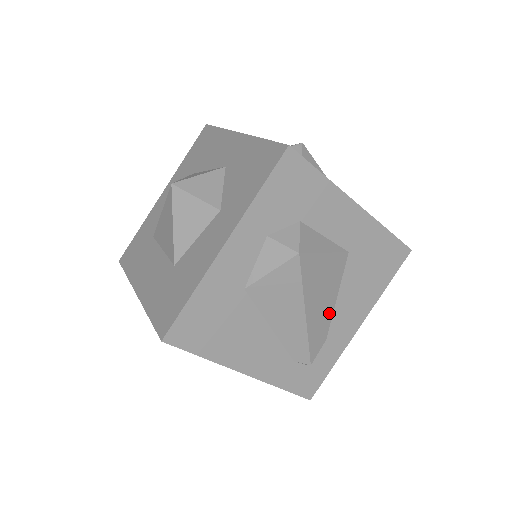
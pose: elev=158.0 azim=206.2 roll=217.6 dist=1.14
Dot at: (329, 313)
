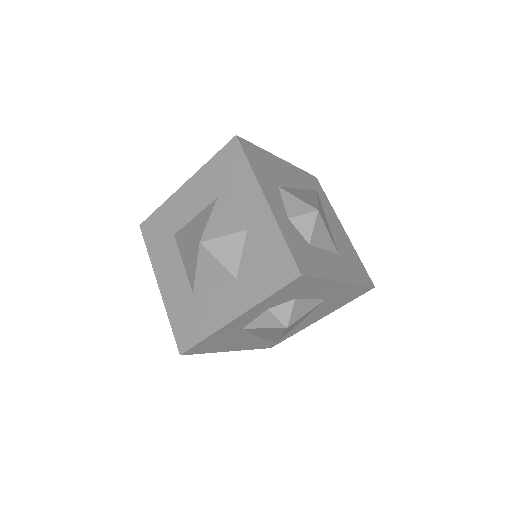
Dot at: (299, 322)
